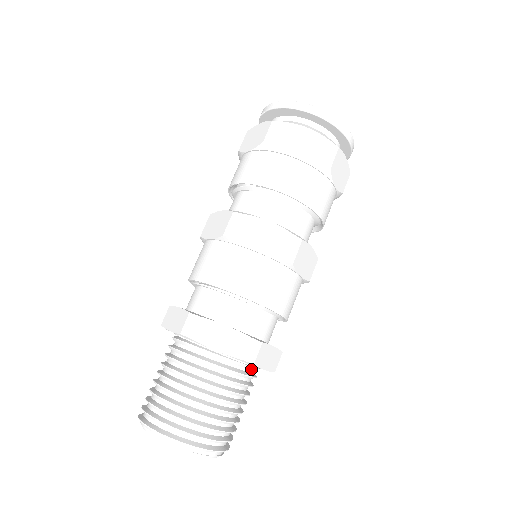
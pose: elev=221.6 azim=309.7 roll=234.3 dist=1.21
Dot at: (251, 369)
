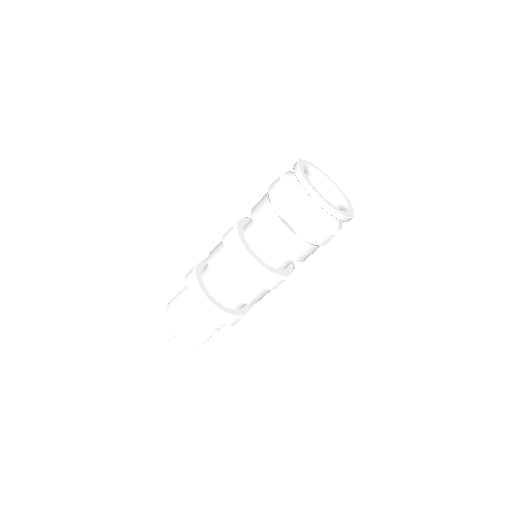
Dot at: occluded
